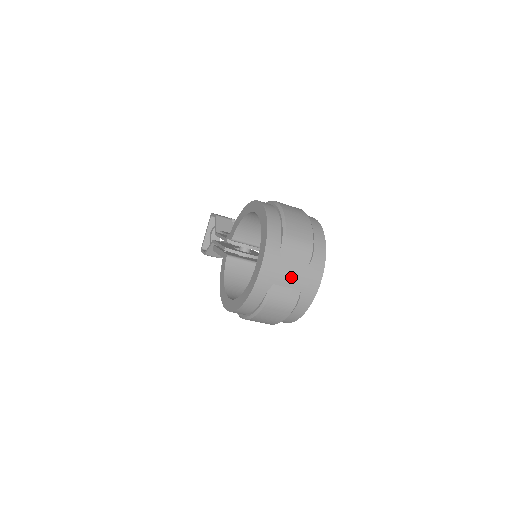
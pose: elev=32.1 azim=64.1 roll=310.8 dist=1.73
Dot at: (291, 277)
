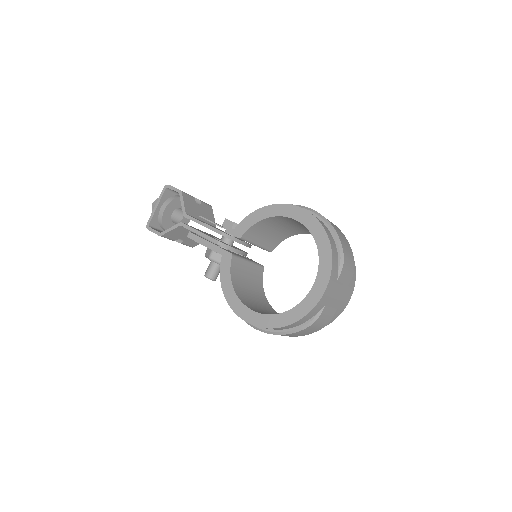
Dot at: (337, 297)
